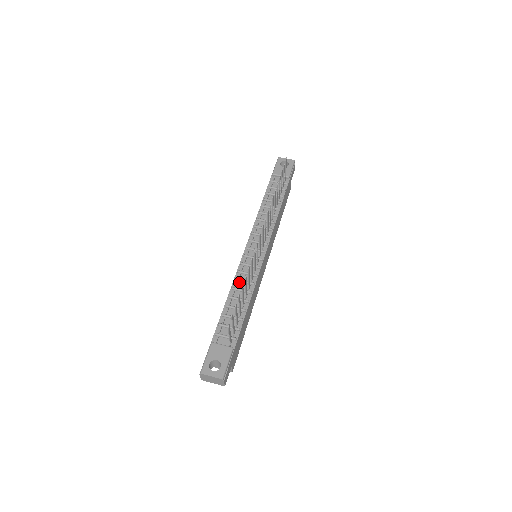
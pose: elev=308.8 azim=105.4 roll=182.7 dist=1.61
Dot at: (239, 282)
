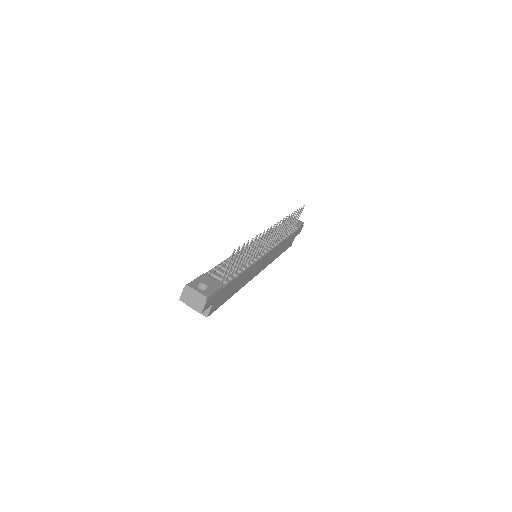
Dot at: occluded
